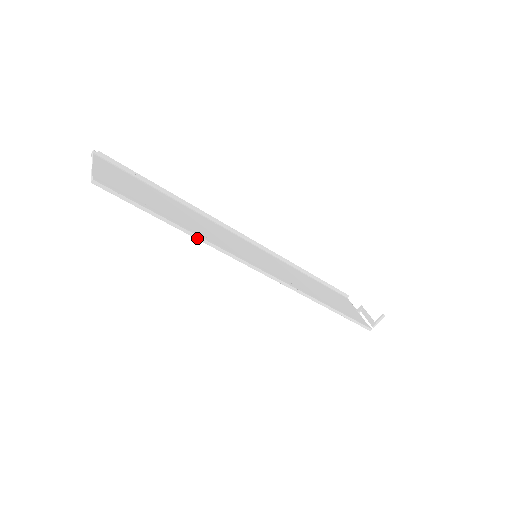
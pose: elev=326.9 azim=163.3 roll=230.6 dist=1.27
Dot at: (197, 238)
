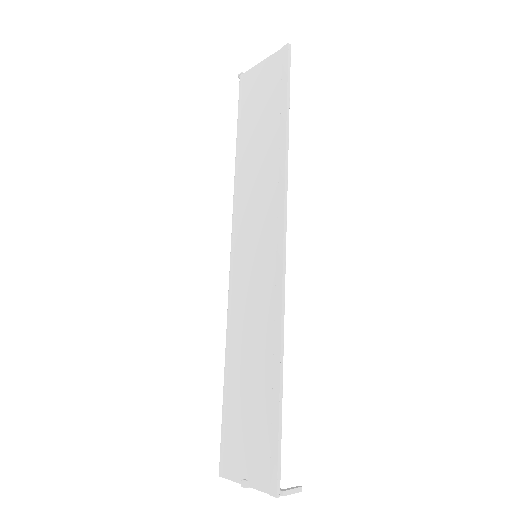
Dot at: (286, 151)
